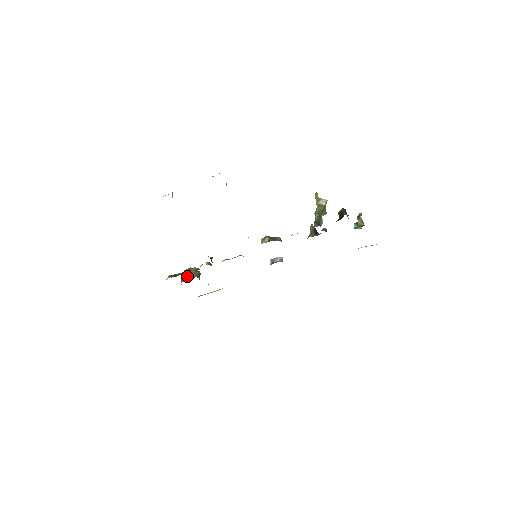
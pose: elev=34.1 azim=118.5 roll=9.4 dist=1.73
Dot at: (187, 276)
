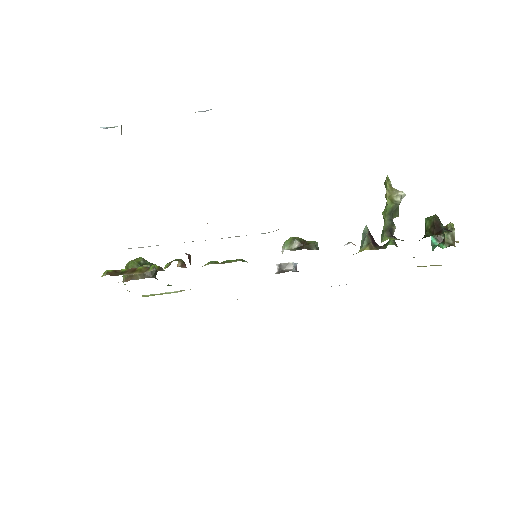
Dot at: occluded
